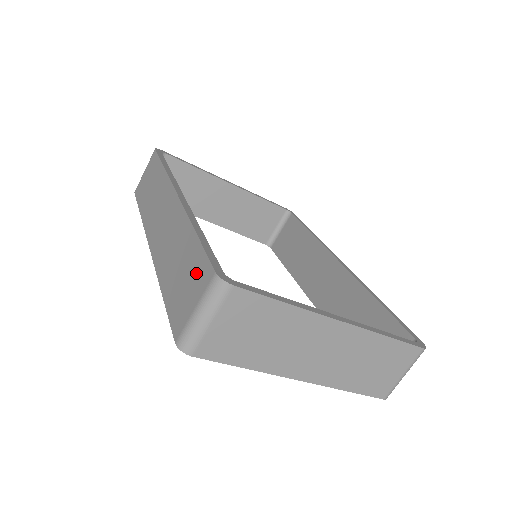
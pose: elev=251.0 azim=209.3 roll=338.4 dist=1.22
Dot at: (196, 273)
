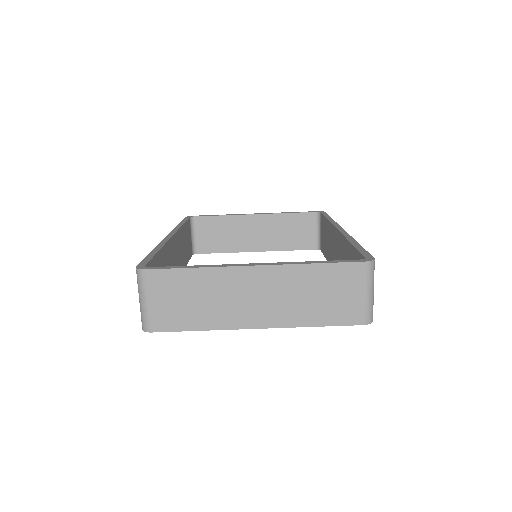
Dot at: occluded
